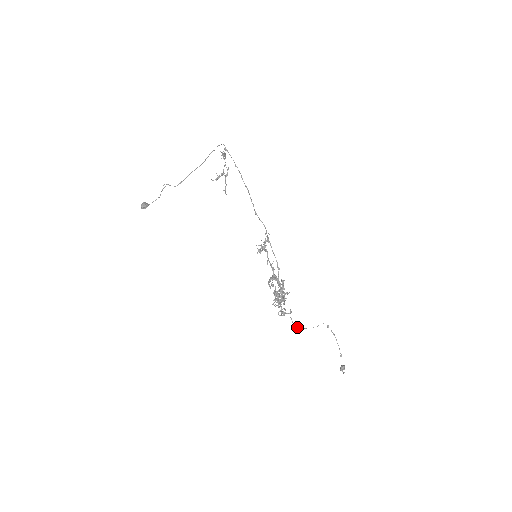
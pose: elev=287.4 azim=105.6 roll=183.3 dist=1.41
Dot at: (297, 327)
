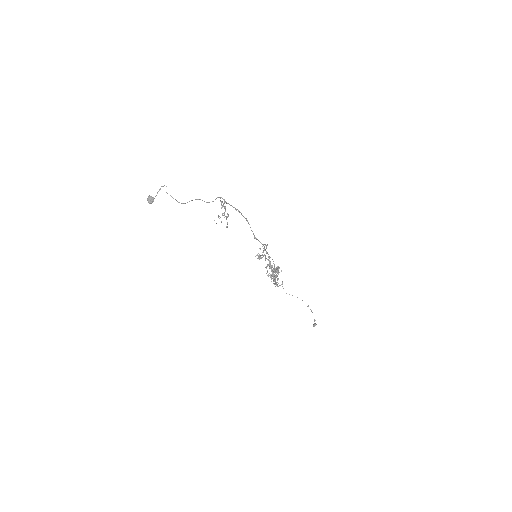
Dot at: occluded
